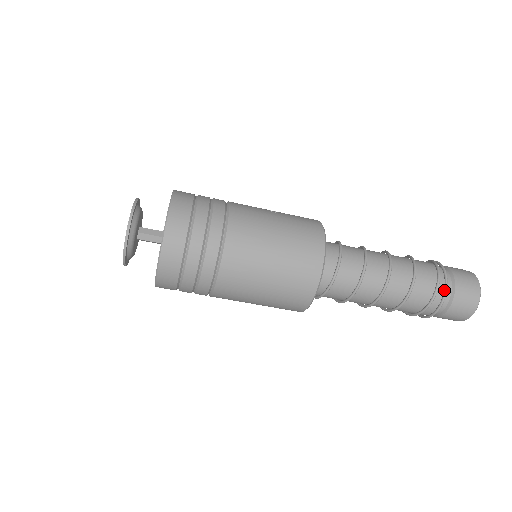
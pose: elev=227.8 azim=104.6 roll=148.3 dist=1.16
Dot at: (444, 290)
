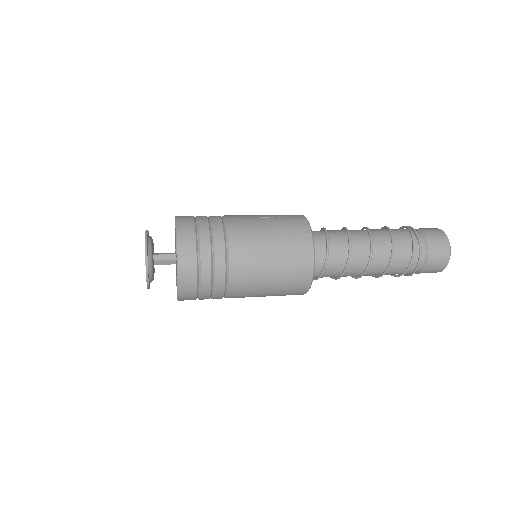
Dot at: (419, 258)
